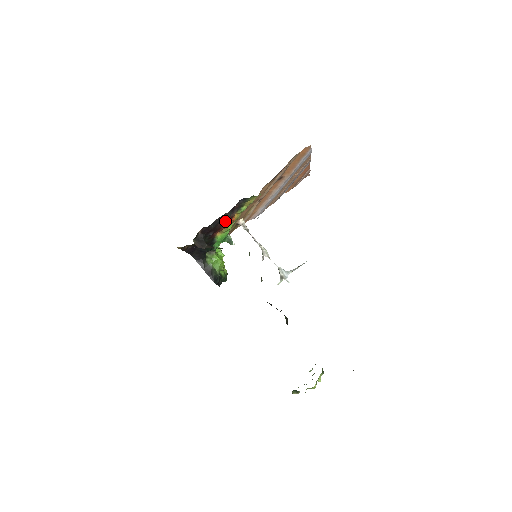
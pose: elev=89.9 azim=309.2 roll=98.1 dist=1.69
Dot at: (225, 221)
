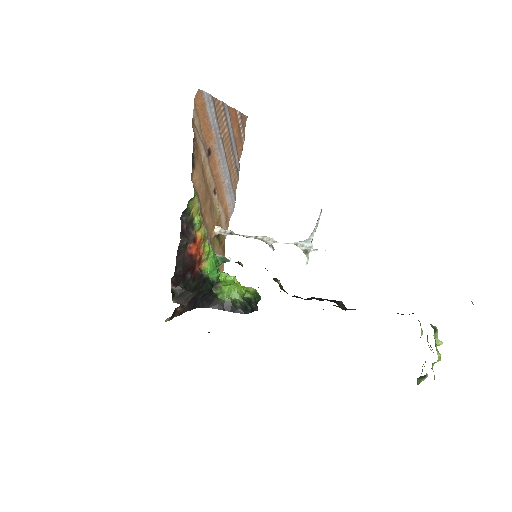
Dot at: (191, 250)
